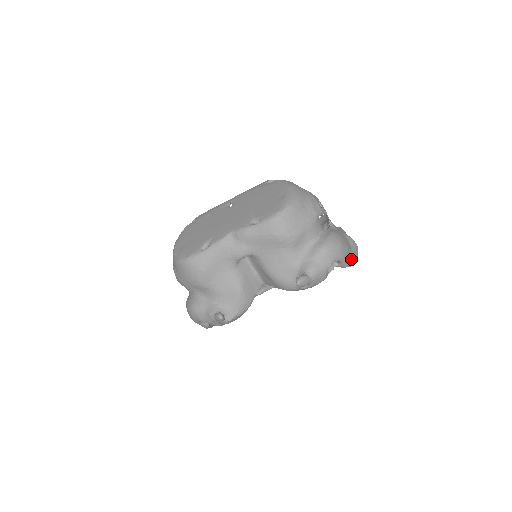
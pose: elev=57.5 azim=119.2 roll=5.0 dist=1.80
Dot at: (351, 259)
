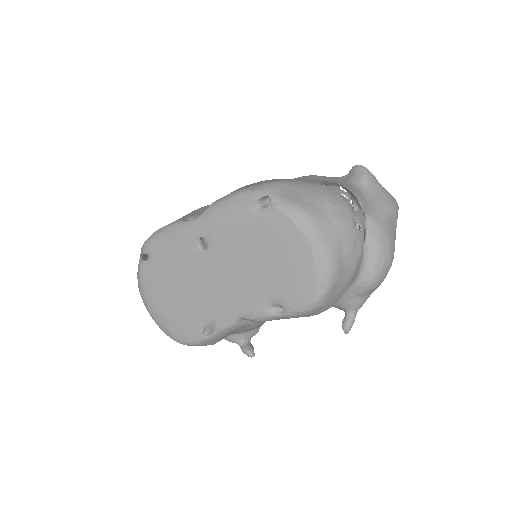
Dot at: occluded
